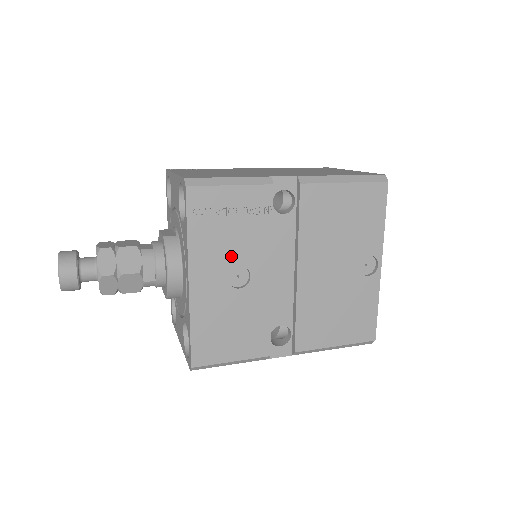
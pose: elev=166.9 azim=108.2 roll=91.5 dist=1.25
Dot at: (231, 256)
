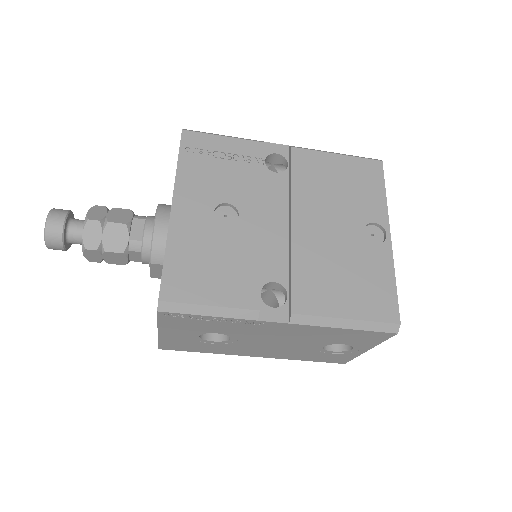
Dot at: (219, 192)
